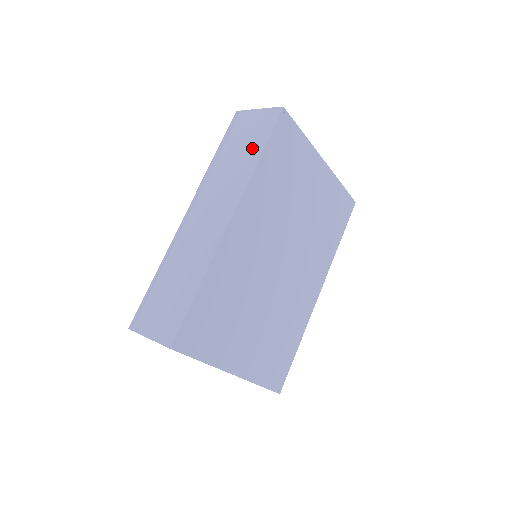
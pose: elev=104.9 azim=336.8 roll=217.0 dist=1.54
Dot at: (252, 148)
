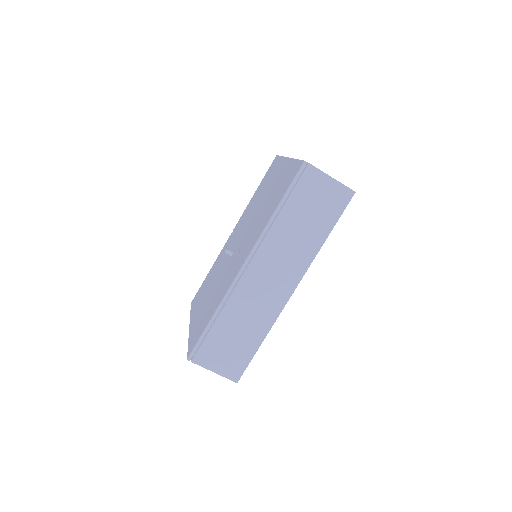
Dot at: (320, 225)
